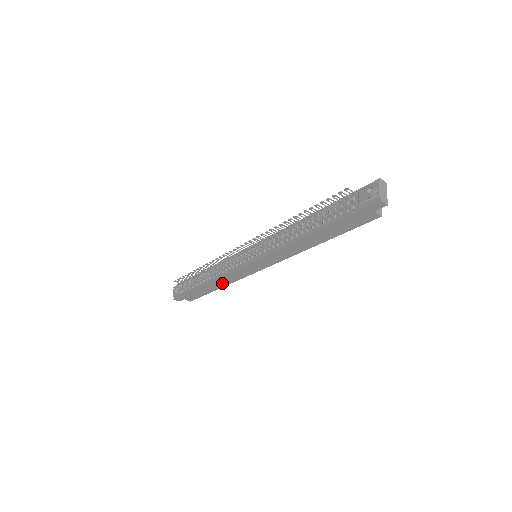
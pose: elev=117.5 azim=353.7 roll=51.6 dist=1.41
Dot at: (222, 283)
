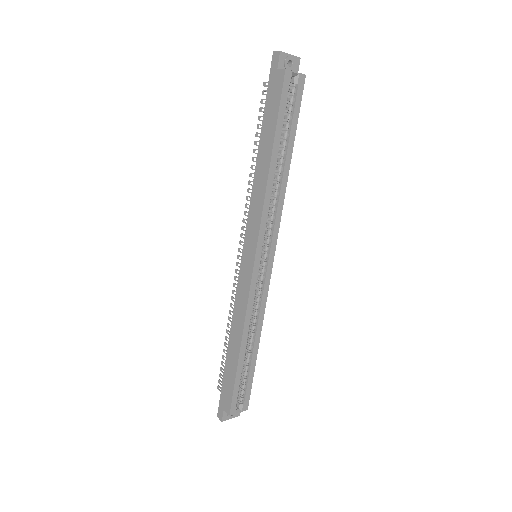
Dot at: (238, 331)
